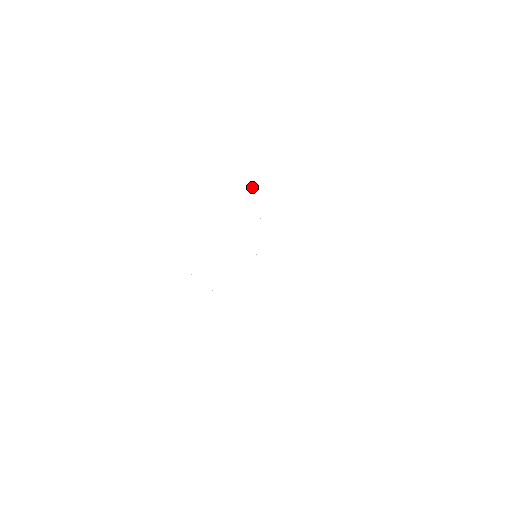
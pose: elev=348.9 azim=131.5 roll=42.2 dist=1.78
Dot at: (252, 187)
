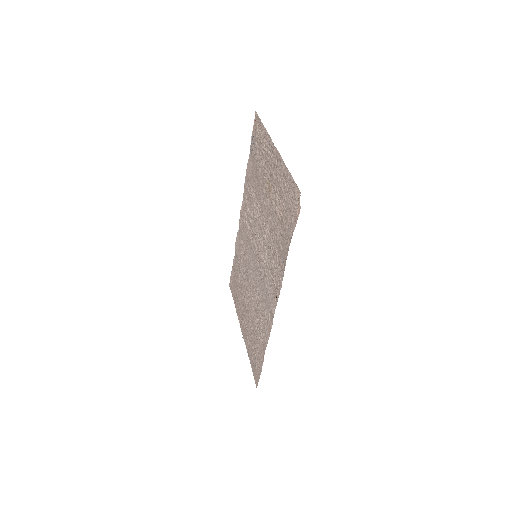
Dot at: (253, 175)
